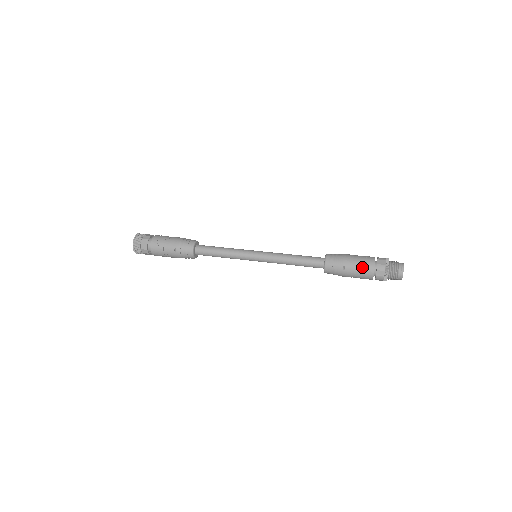
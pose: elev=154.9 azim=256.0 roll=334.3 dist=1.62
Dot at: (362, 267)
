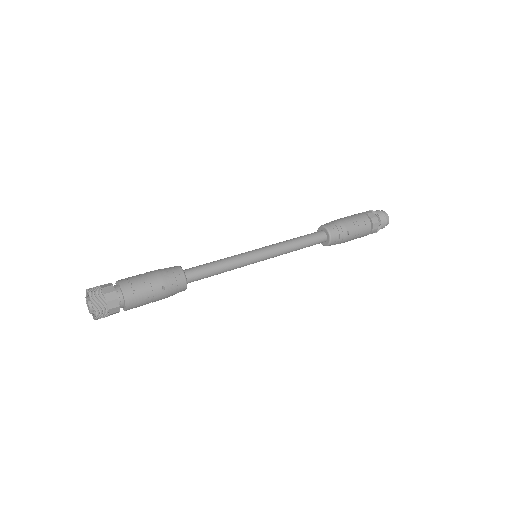
Dot at: (362, 226)
